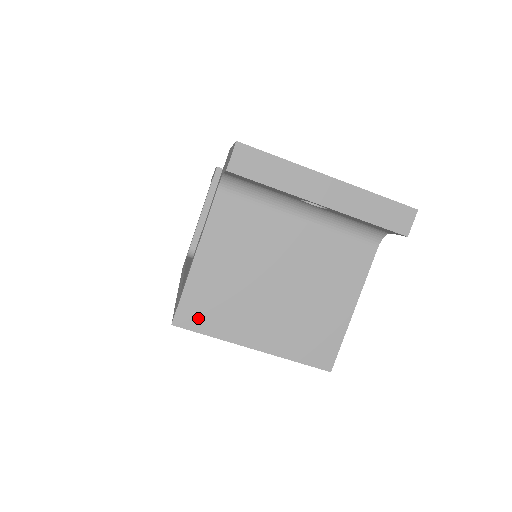
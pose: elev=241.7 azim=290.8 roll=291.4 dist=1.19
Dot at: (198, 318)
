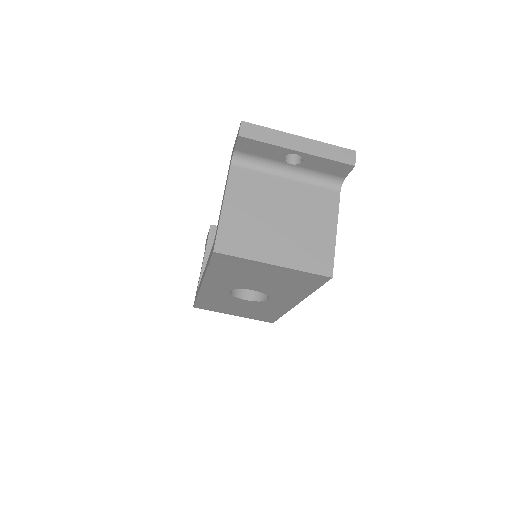
Dot at: (231, 246)
